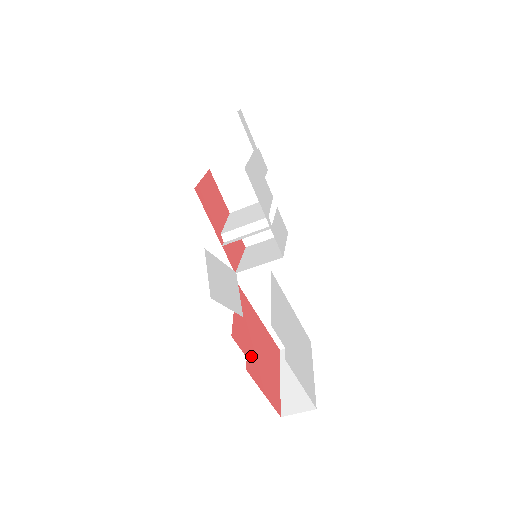
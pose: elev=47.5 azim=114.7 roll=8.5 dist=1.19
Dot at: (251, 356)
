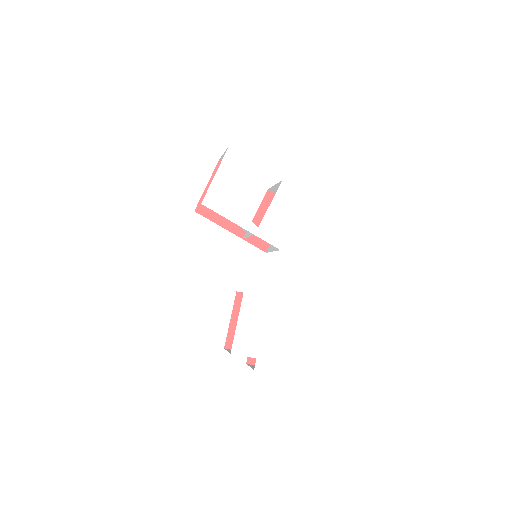
Dot at: occluded
